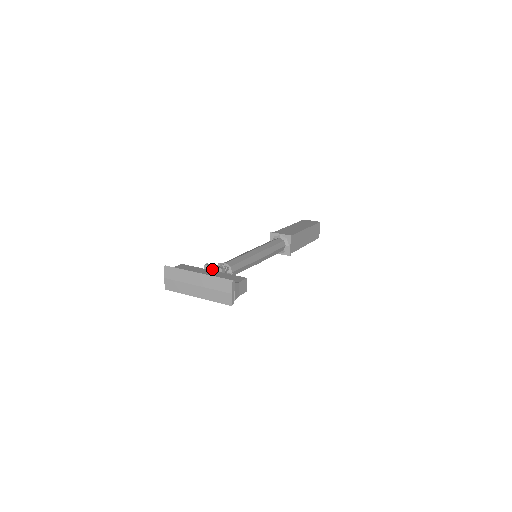
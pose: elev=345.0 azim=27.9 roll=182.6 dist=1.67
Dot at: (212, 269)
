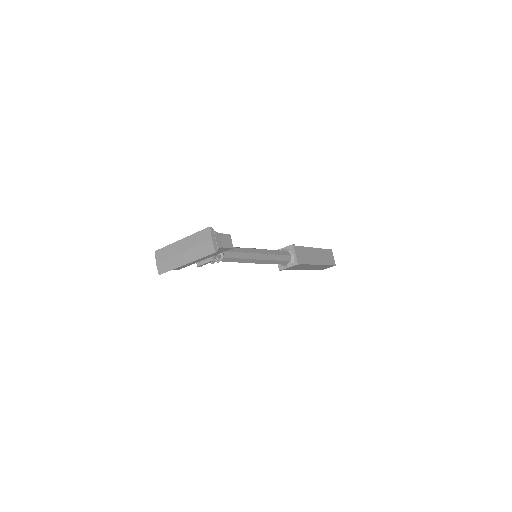
Dot at: occluded
